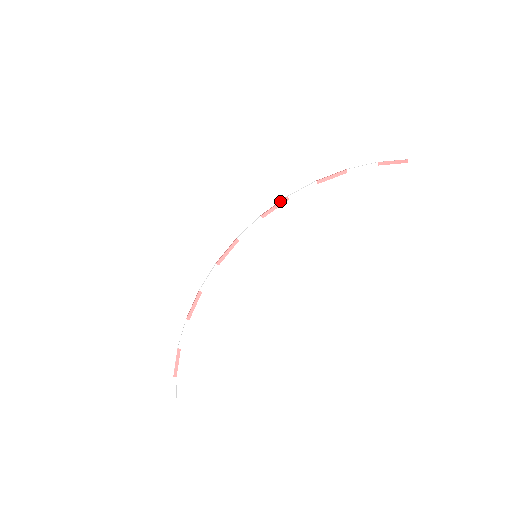
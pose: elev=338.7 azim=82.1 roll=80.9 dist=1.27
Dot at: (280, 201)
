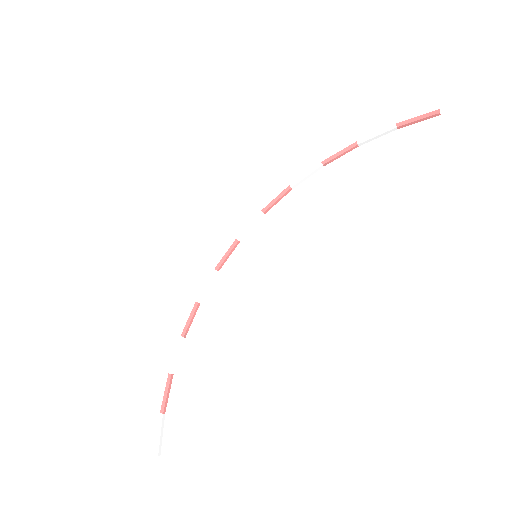
Dot at: (282, 192)
